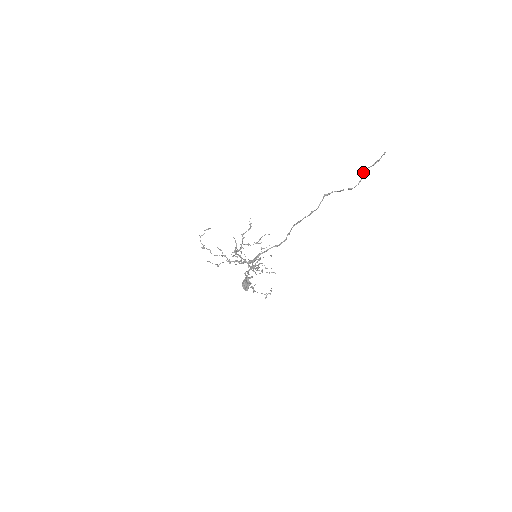
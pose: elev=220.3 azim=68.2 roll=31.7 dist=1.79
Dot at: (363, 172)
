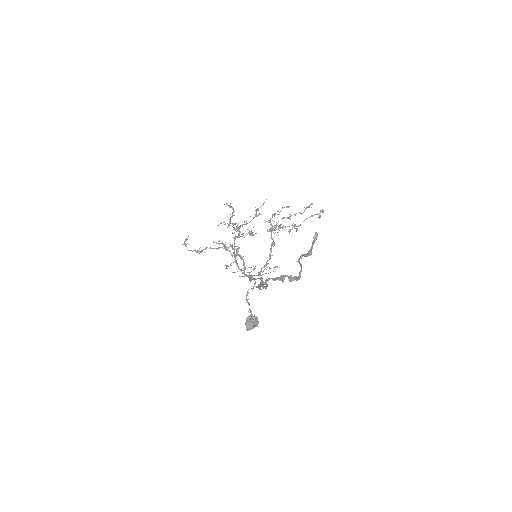
Dot at: occluded
